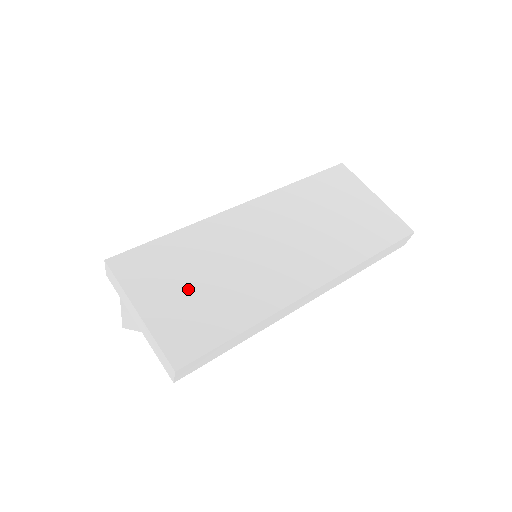
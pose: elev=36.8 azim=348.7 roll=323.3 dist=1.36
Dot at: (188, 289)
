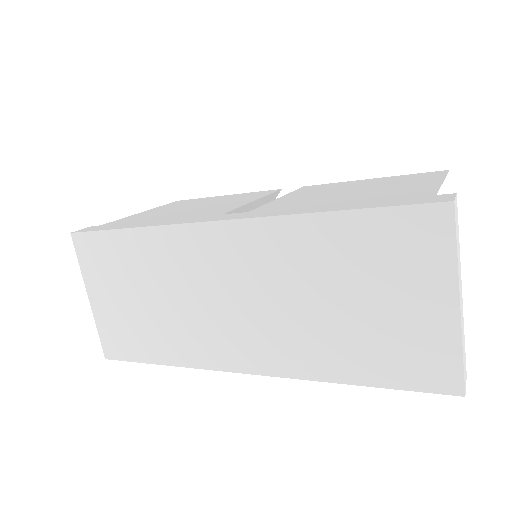
Dot at: (129, 300)
